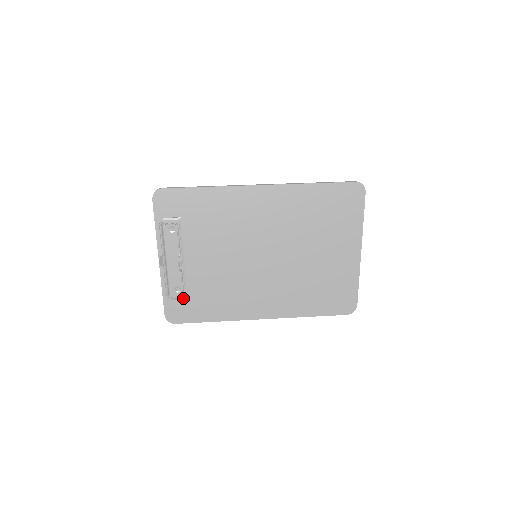
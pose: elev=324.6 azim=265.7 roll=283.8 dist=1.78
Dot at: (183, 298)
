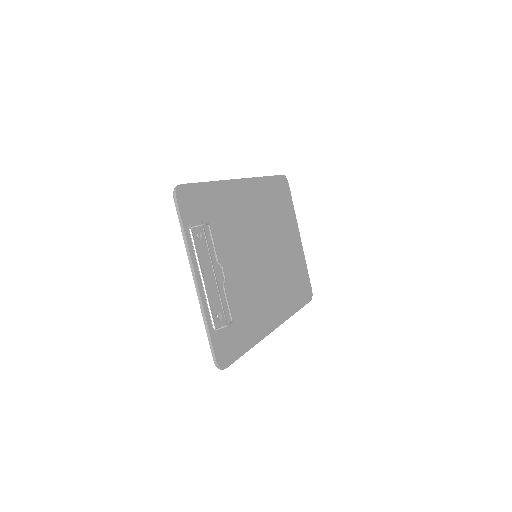
Dot at: (232, 322)
